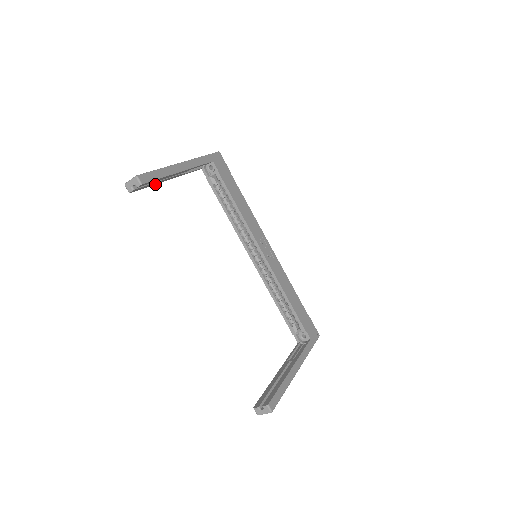
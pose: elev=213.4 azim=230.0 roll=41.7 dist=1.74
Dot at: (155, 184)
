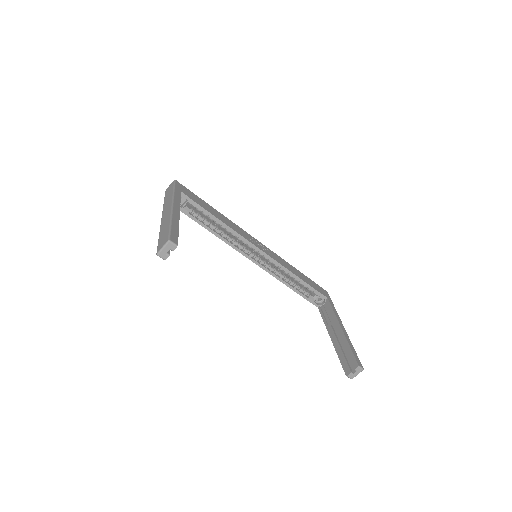
Dot at: occluded
